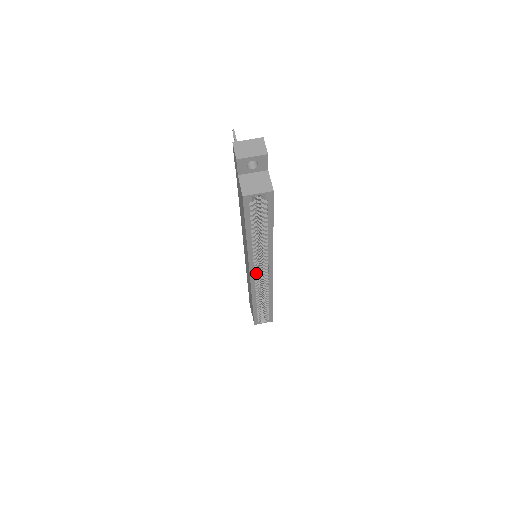
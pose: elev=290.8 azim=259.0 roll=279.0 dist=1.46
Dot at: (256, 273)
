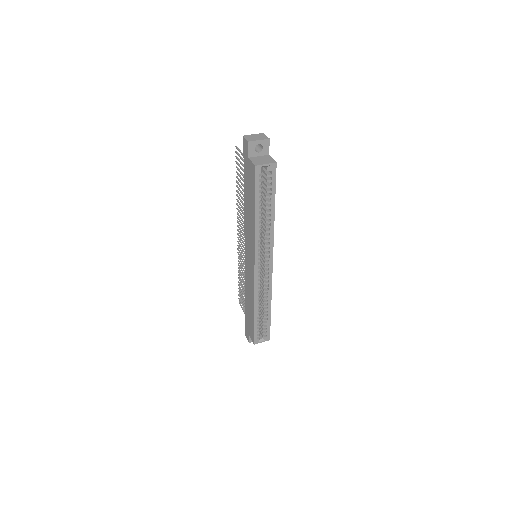
Dot at: (259, 264)
